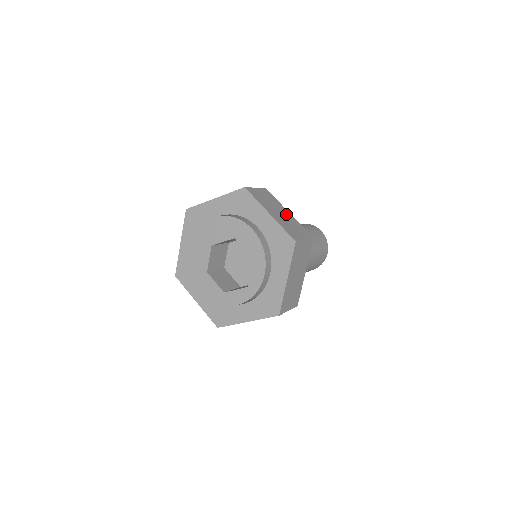
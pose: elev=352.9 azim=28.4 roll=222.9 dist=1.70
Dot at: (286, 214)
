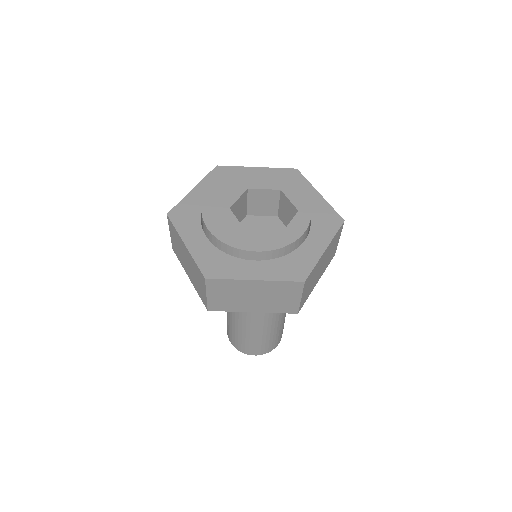
Dot at: occluded
